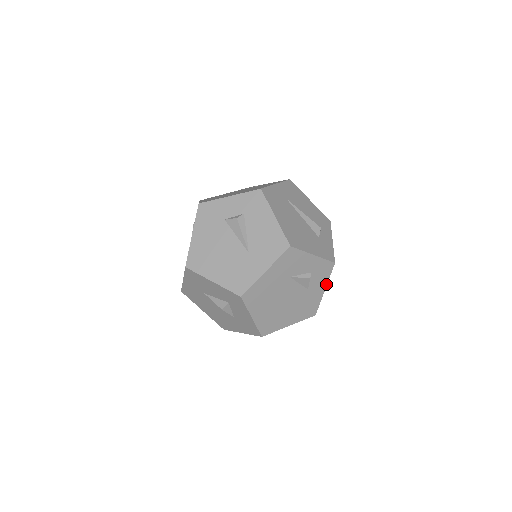
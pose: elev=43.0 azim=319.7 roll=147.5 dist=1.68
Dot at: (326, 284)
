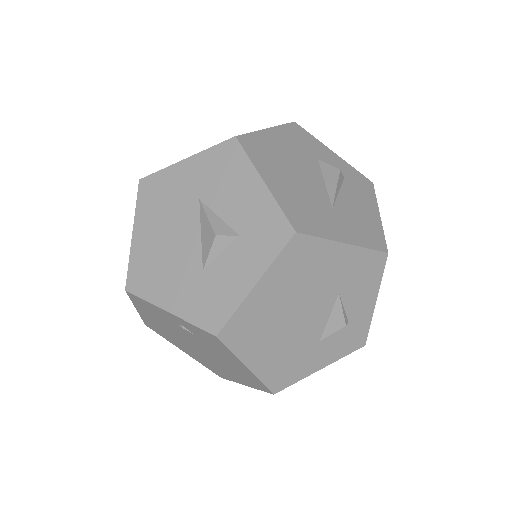
Dot at: (330, 362)
